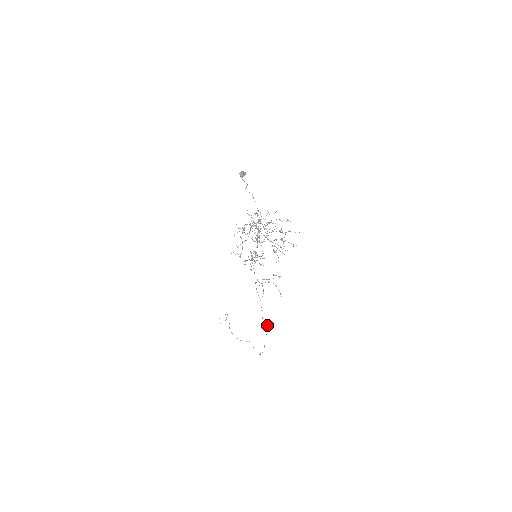
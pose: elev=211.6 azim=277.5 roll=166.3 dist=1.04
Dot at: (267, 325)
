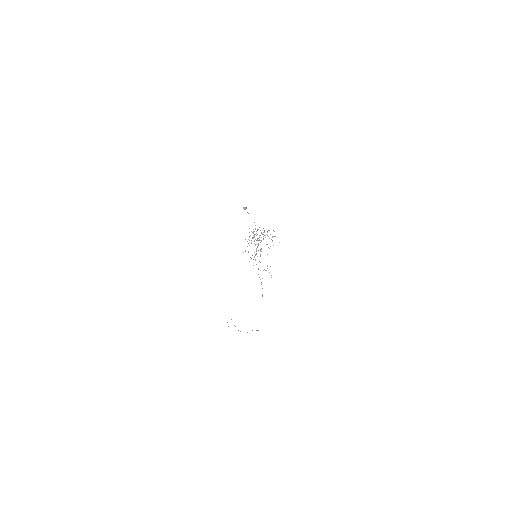
Dot at: occluded
